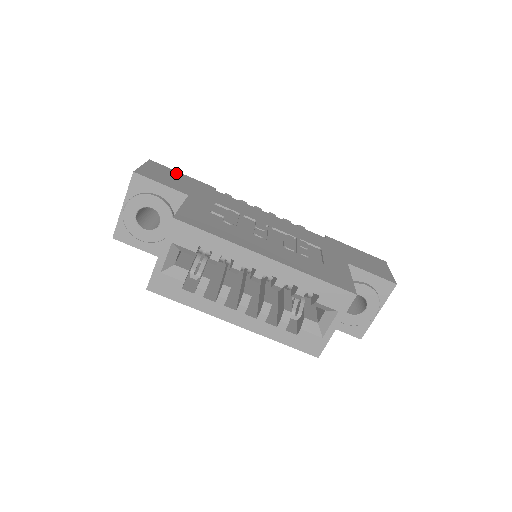
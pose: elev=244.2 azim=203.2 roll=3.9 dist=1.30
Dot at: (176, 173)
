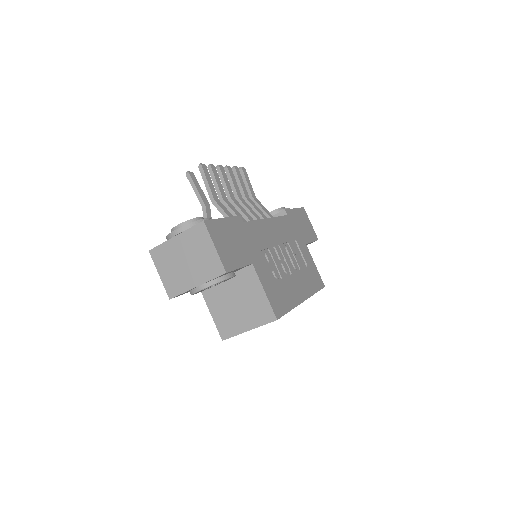
Dot at: (223, 225)
